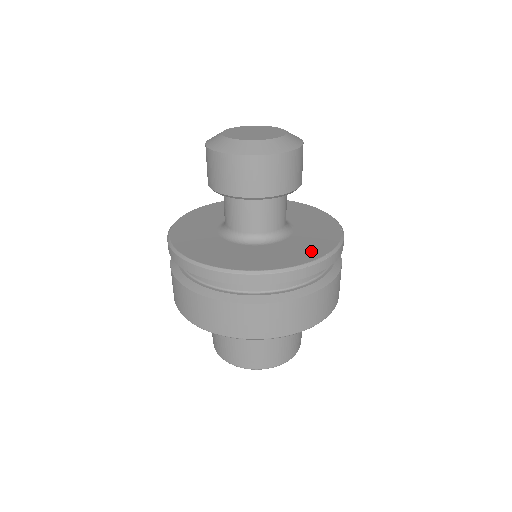
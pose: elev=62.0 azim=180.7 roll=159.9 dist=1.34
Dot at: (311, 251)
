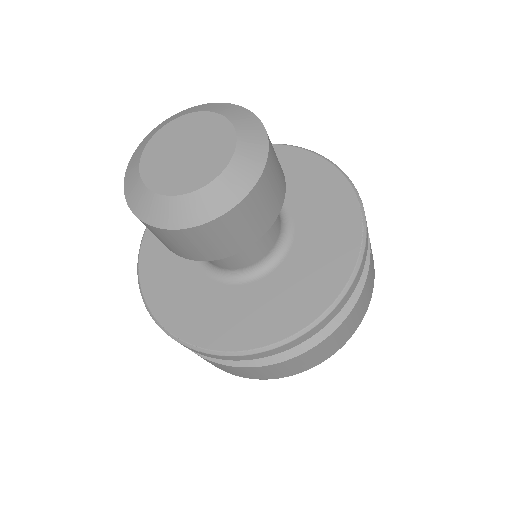
Dot at: (342, 218)
